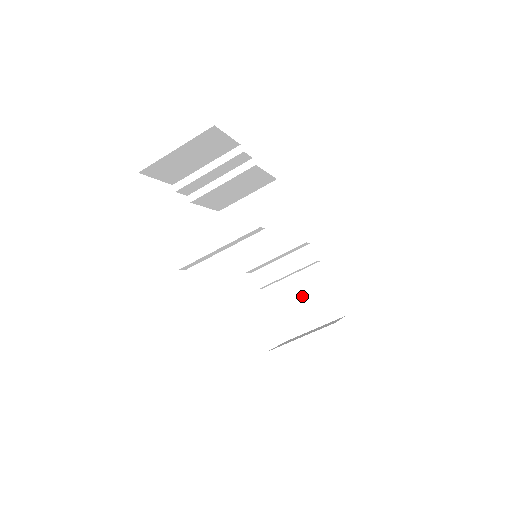
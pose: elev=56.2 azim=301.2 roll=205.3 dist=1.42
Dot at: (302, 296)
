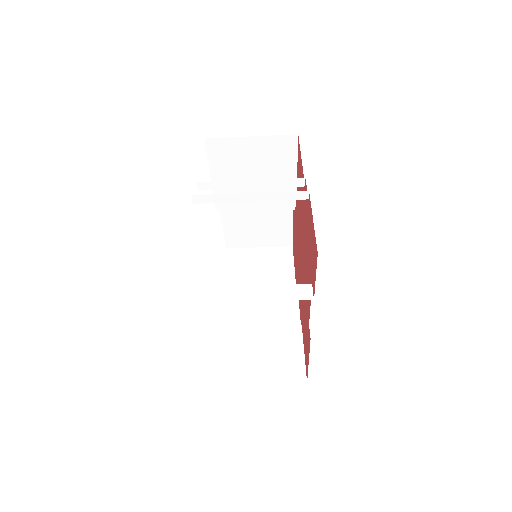
Dot at: (259, 222)
